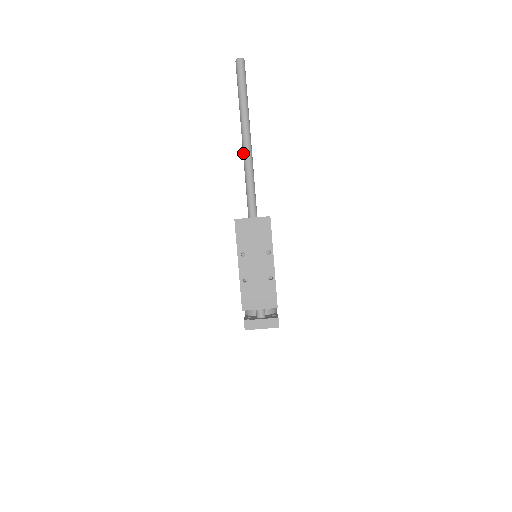
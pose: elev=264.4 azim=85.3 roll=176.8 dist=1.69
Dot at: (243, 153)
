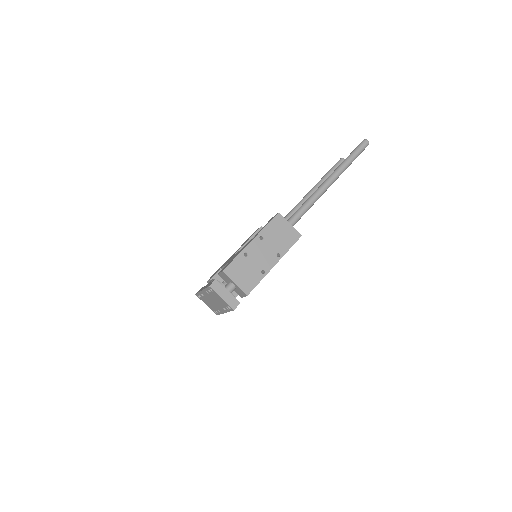
Dot at: (320, 186)
